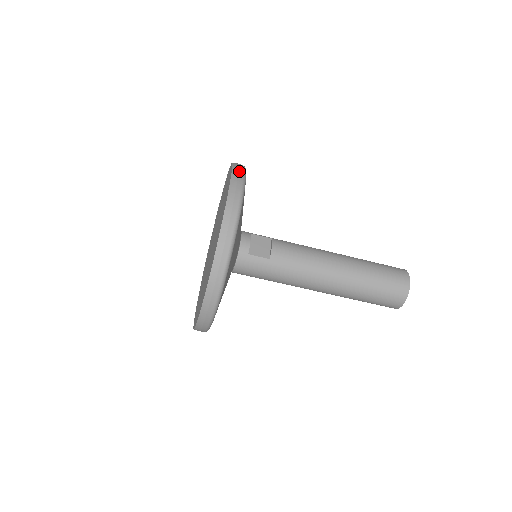
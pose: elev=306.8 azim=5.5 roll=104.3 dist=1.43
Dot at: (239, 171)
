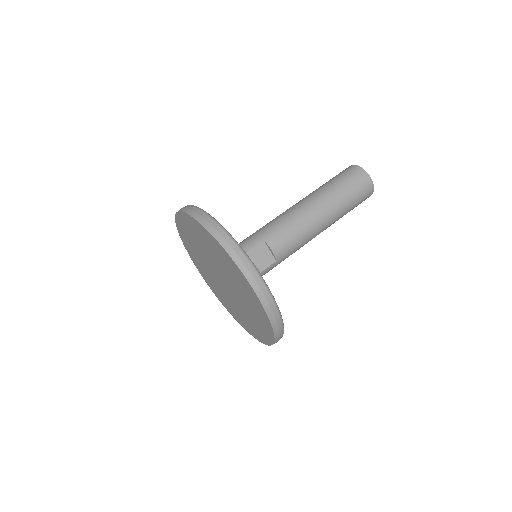
Dot at: (239, 256)
